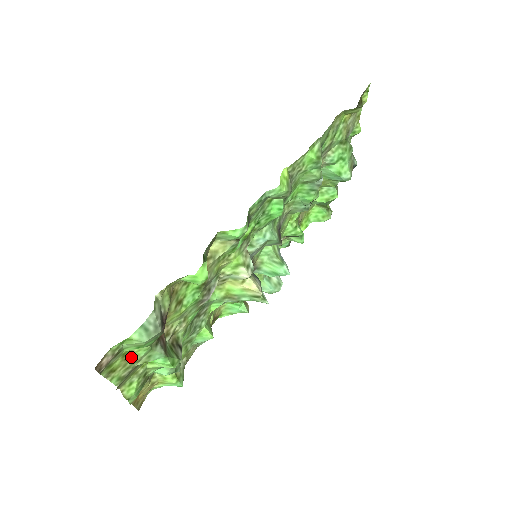
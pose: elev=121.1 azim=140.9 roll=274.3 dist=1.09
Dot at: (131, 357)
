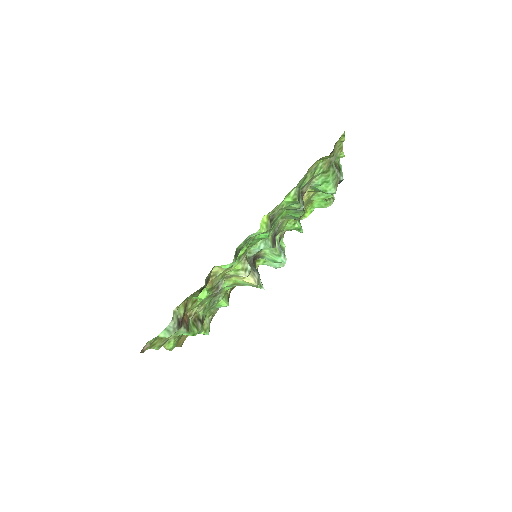
Dot at: occluded
